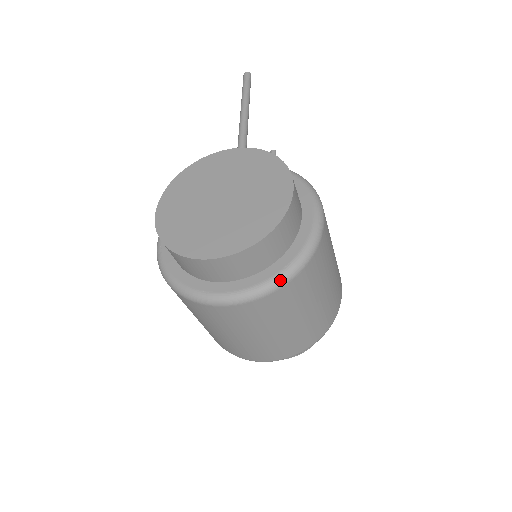
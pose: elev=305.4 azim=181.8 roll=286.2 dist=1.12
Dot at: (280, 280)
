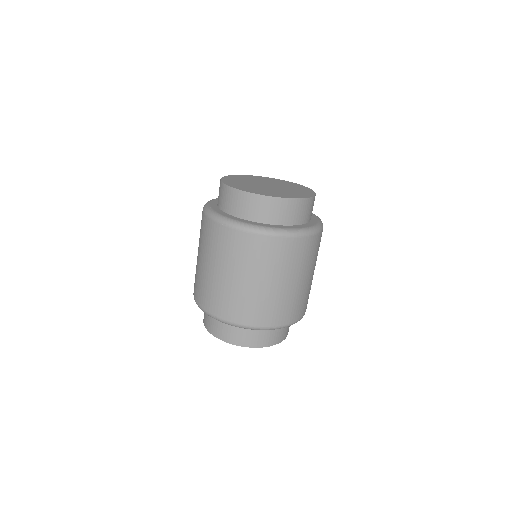
Dot at: (303, 231)
